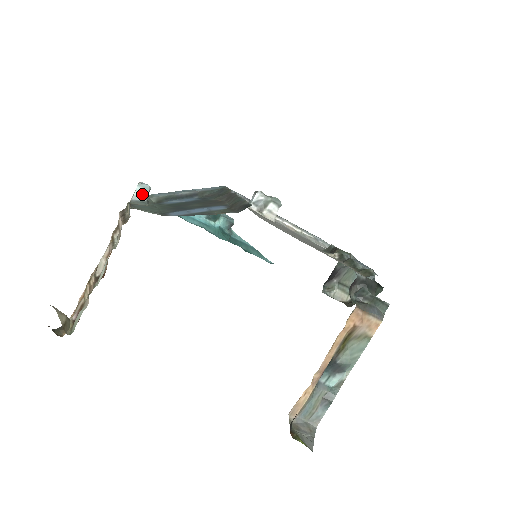
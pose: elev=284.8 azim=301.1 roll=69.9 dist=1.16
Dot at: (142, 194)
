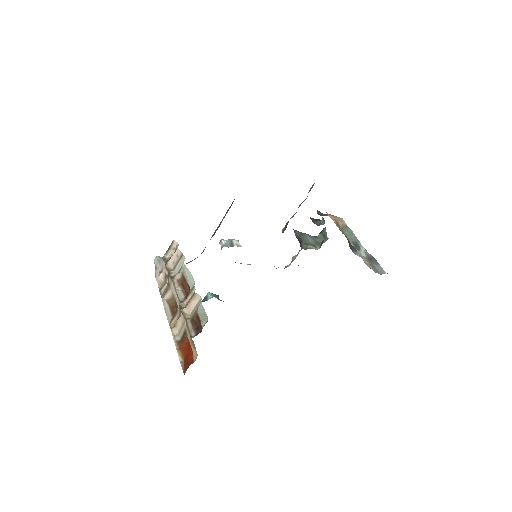
Dot at: occluded
